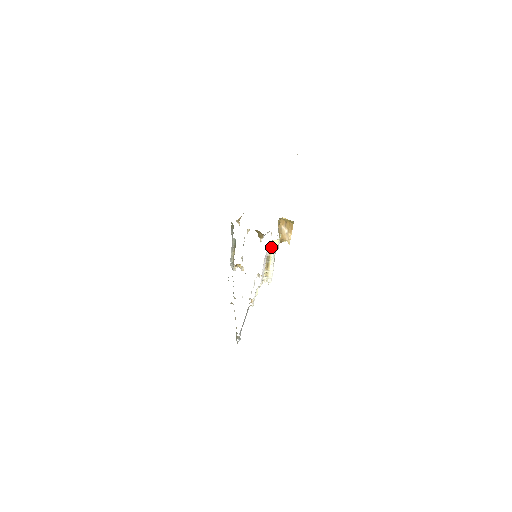
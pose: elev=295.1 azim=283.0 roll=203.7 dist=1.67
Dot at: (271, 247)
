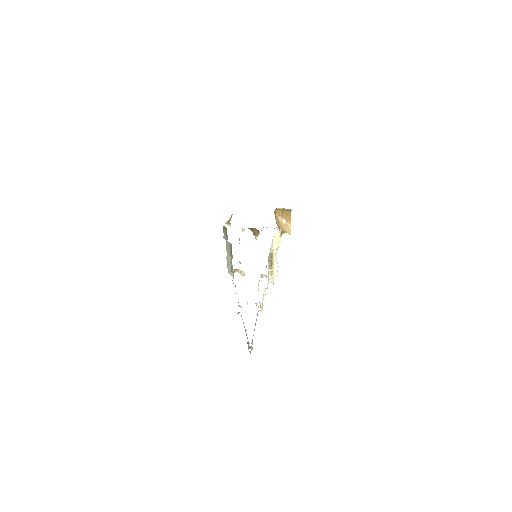
Dot at: (273, 243)
